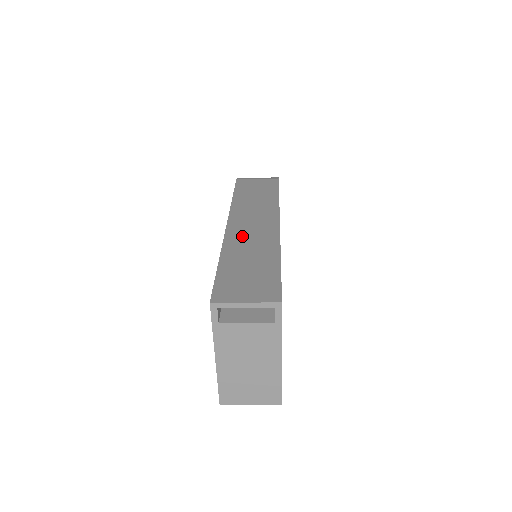
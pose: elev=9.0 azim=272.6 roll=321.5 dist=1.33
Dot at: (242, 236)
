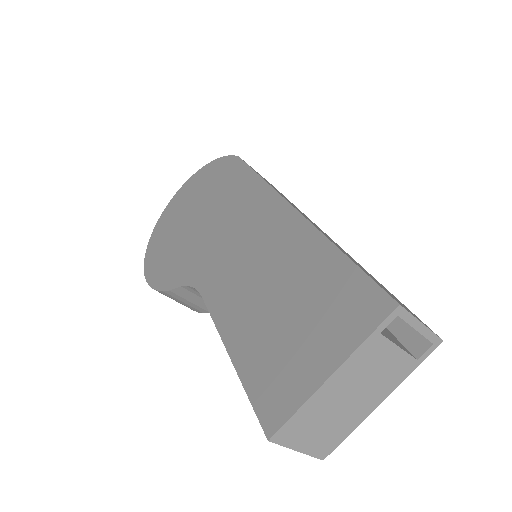
Dot at: occluded
